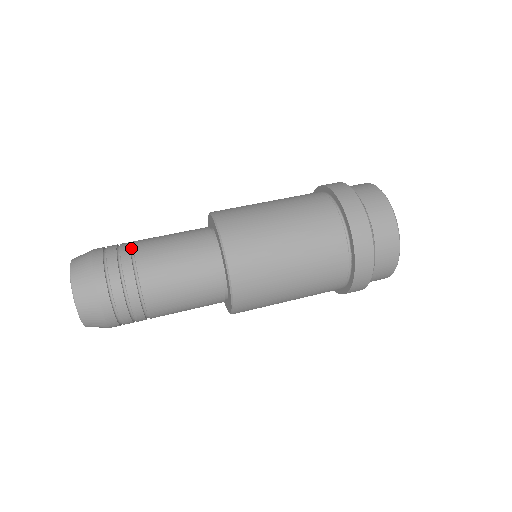
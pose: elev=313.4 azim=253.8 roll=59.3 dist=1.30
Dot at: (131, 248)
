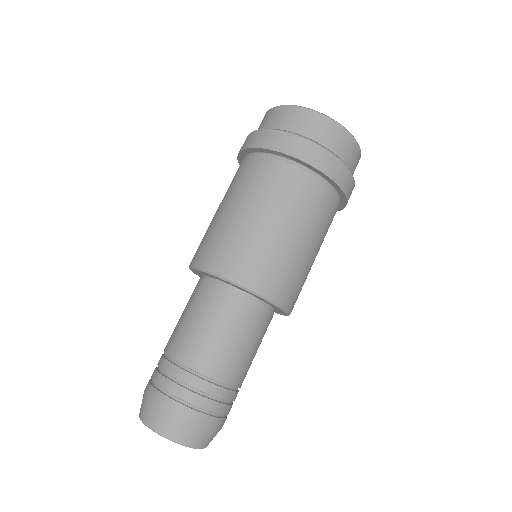
Dot at: (164, 356)
